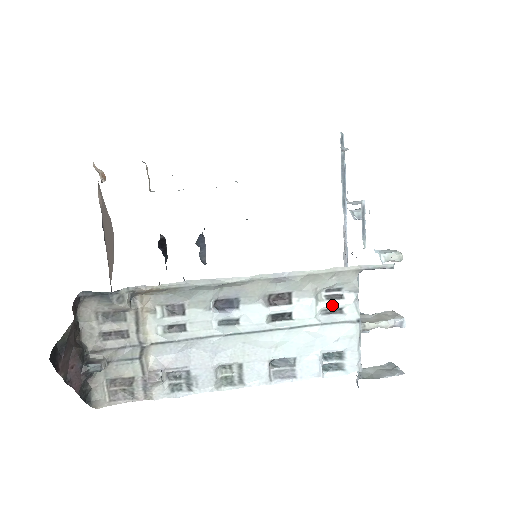
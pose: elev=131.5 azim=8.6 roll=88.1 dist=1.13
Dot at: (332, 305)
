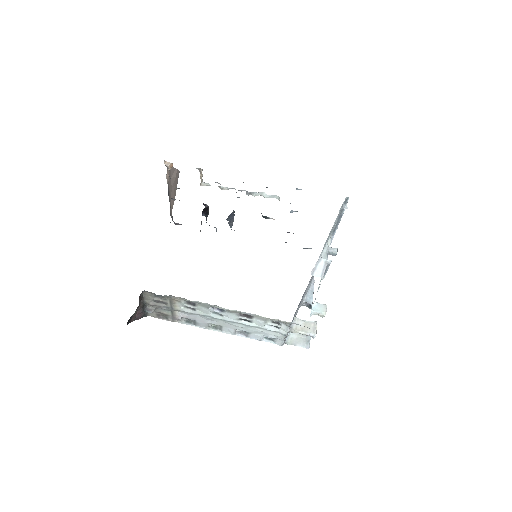
Dot at: (274, 325)
